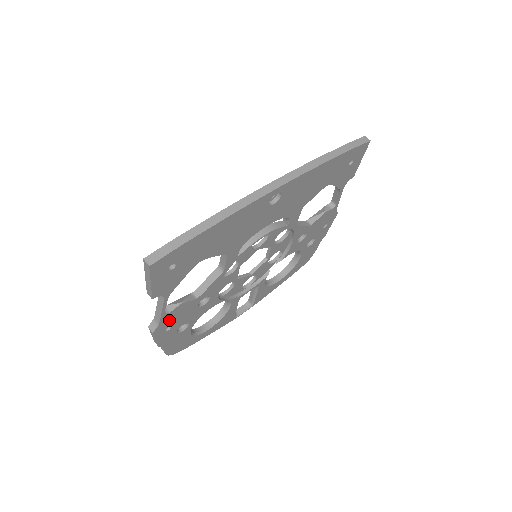
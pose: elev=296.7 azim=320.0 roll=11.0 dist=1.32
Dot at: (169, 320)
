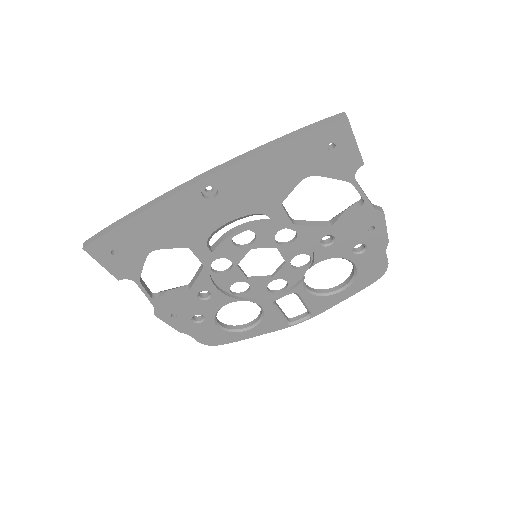
Dot at: (167, 306)
